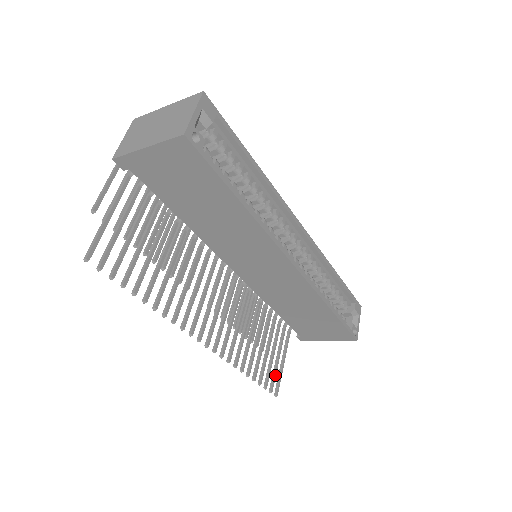
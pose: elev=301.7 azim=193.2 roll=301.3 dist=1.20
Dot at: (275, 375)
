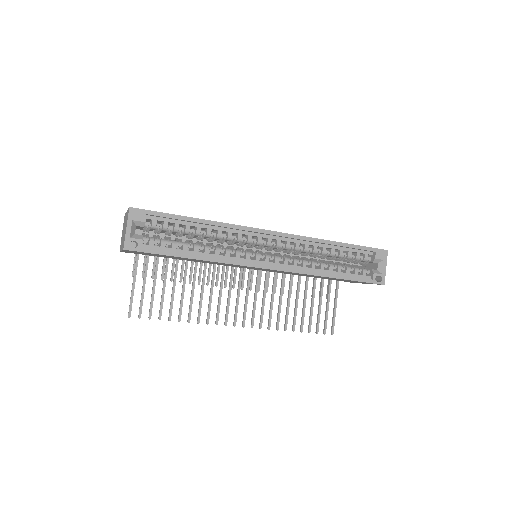
Dot at: (326, 320)
